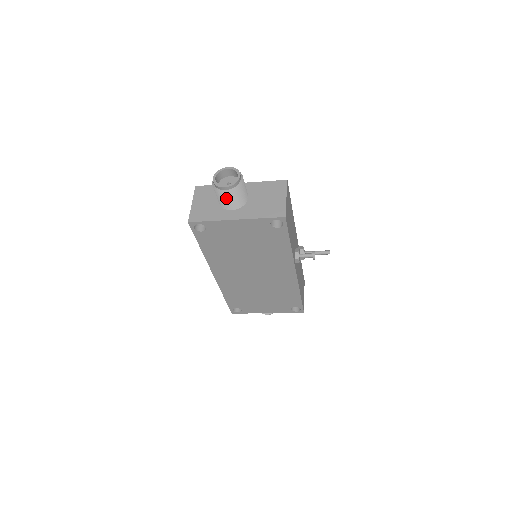
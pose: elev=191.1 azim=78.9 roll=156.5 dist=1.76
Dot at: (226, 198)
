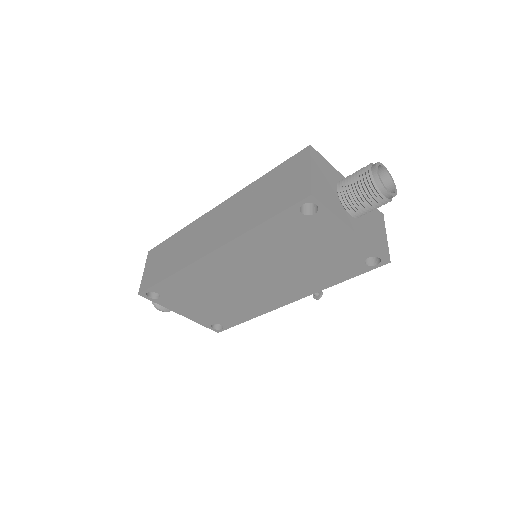
Dot at: (370, 202)
